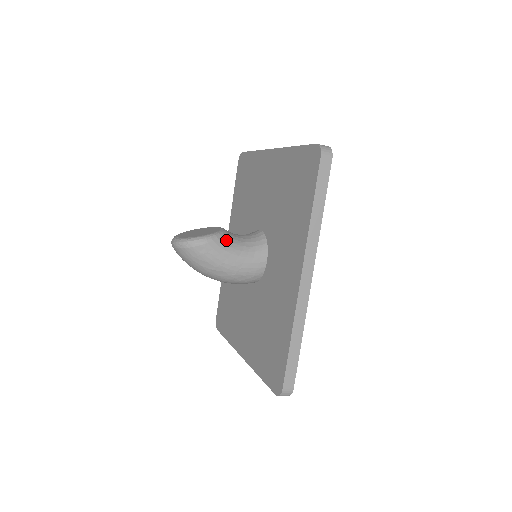
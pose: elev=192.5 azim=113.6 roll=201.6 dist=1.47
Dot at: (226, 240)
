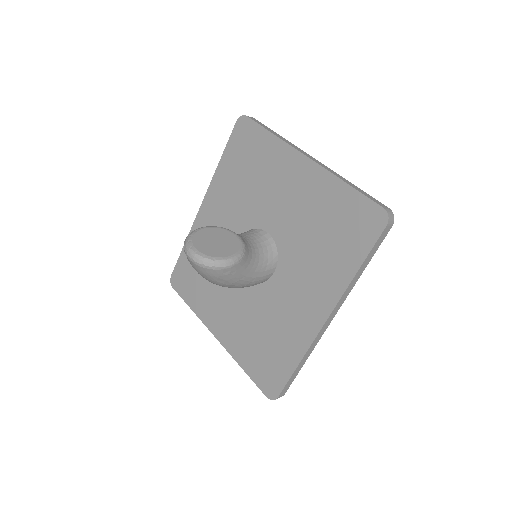
Dot at: (247, 258)
